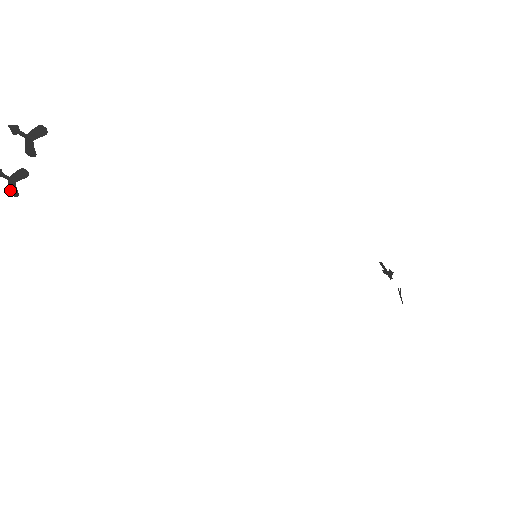
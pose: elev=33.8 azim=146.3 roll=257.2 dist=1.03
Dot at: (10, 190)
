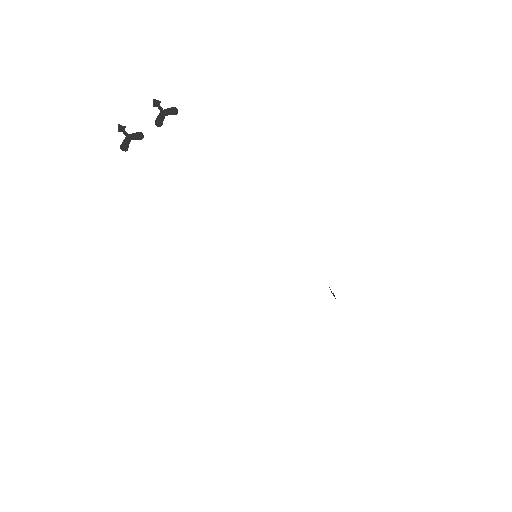
Dot at: (123, 144)
